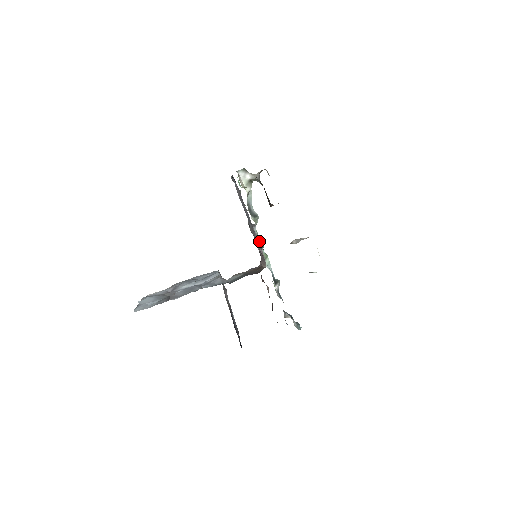
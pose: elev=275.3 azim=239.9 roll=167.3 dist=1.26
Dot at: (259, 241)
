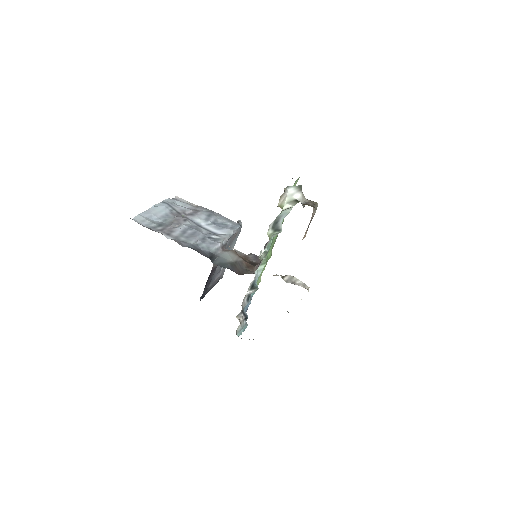
Dot at: (261, 252)
